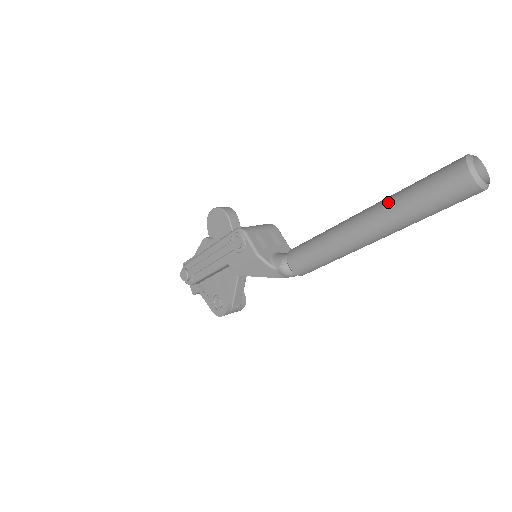
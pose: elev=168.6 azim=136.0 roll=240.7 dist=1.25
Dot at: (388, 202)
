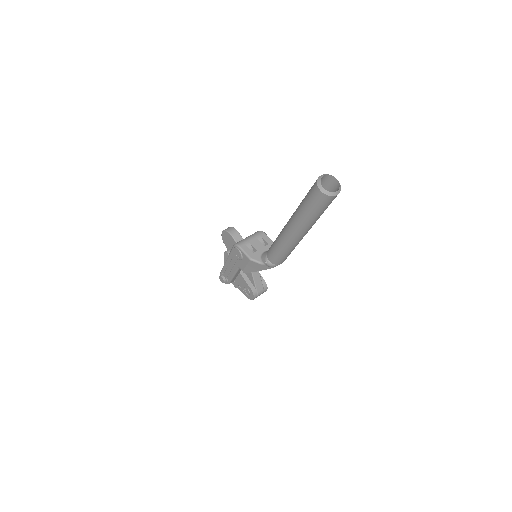
Dot at: (295, 213)
